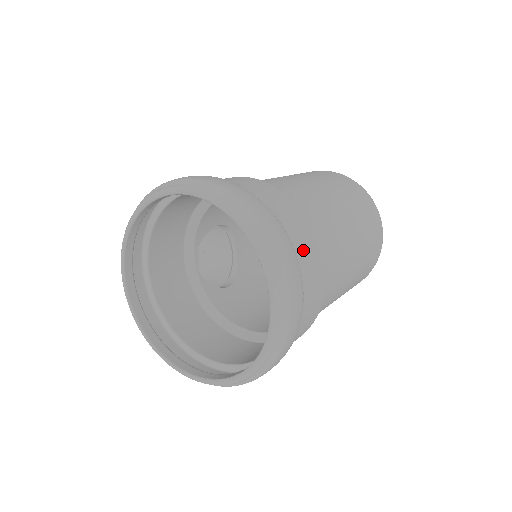
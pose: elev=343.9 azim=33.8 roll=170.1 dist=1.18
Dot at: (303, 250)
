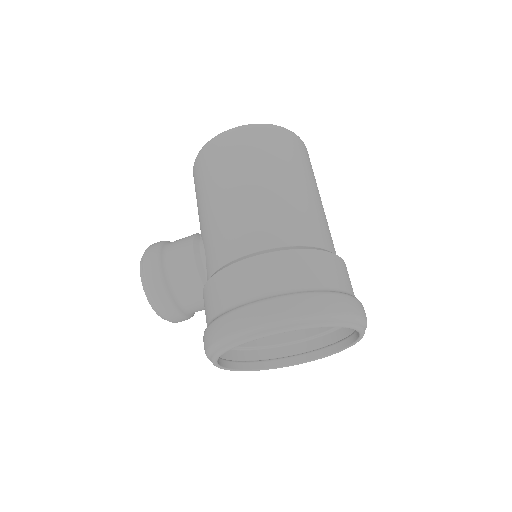
Dot at: (348, 283)
